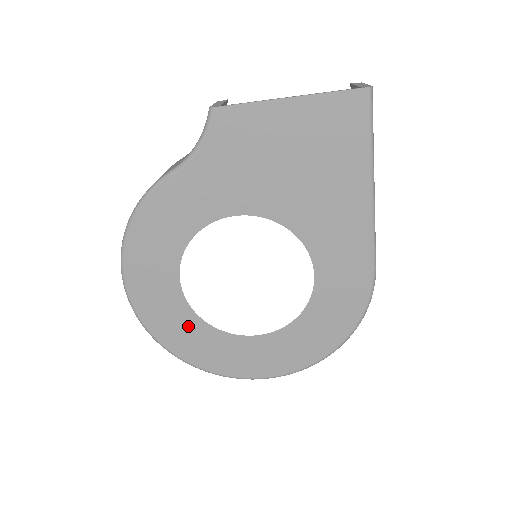
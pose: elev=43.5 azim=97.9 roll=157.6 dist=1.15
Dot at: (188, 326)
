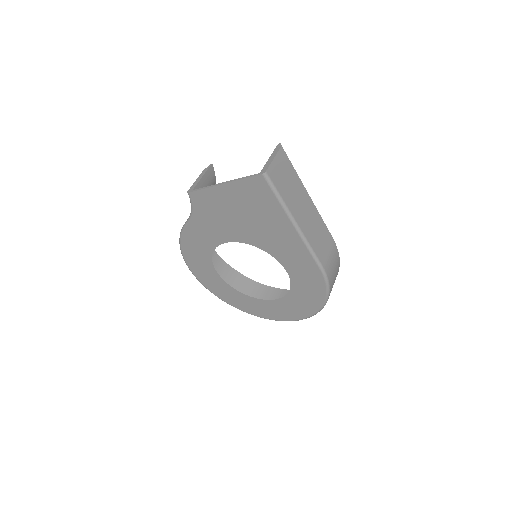
Dot at: (233, 294)
